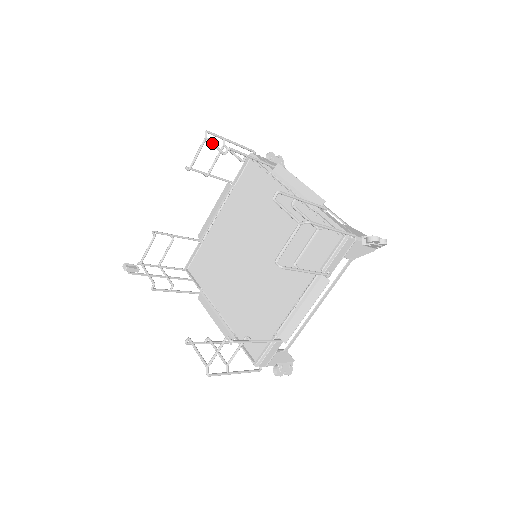
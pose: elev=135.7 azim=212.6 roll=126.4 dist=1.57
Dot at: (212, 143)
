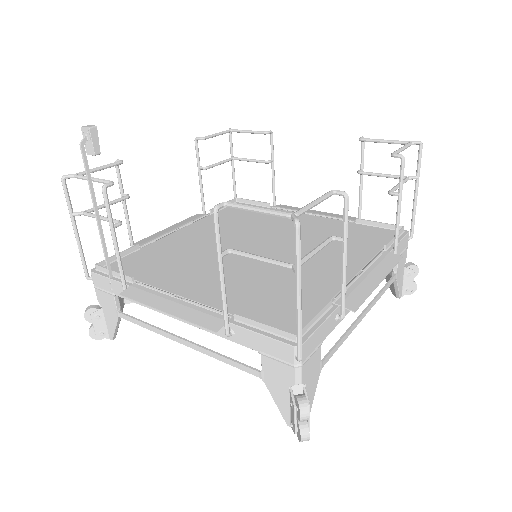
Dot at: (244, 130)
